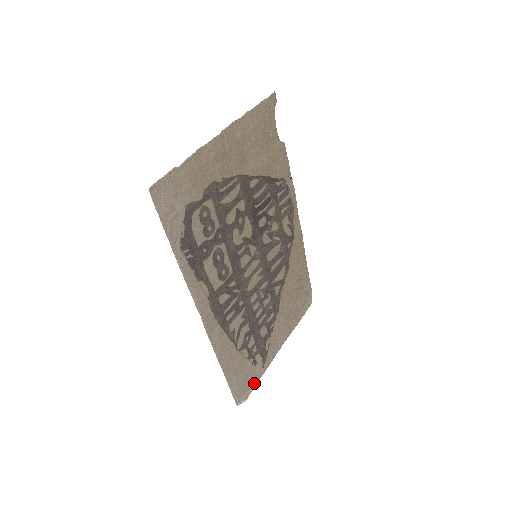
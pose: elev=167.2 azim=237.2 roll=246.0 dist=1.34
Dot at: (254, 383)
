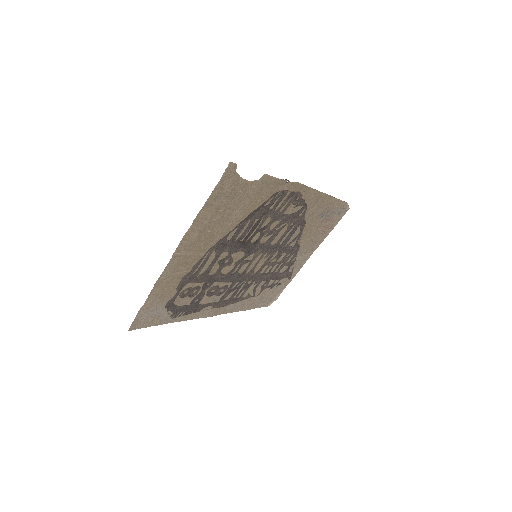
Dot at: (283, 289)
